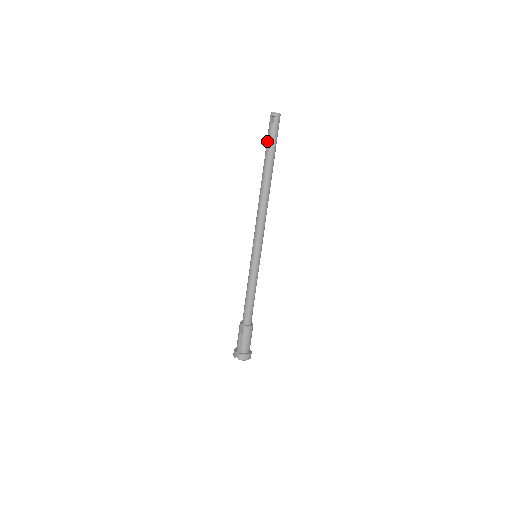
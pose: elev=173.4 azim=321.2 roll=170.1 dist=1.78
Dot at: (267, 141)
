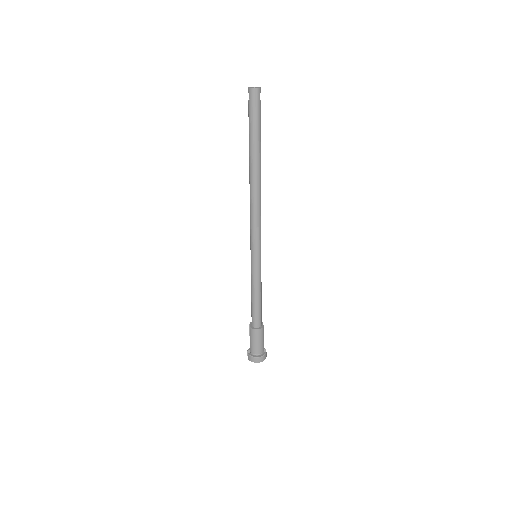
Dot at: occluded
